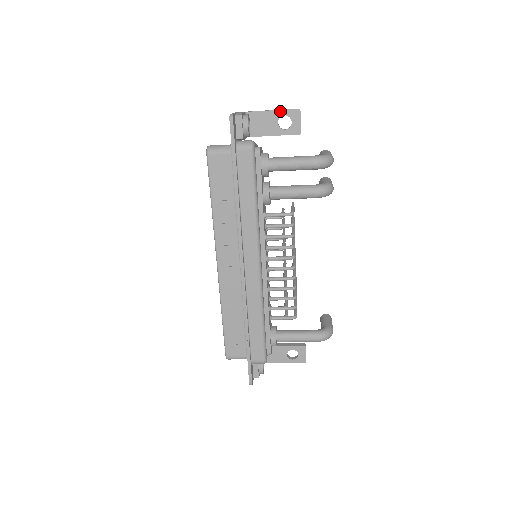
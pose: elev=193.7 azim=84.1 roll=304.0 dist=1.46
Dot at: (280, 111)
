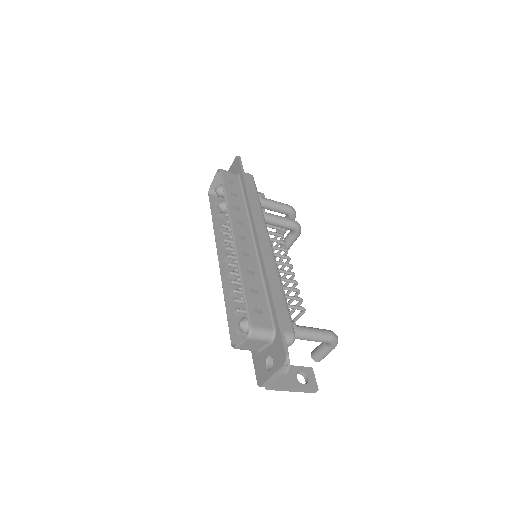
Dot at: occluded
